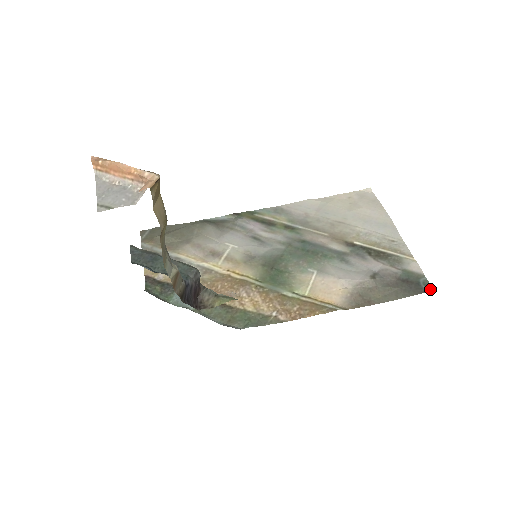
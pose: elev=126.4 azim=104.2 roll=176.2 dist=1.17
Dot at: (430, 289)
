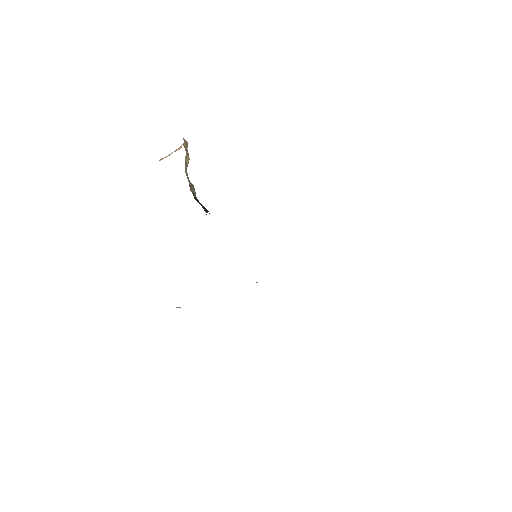
Dot at: occluded
